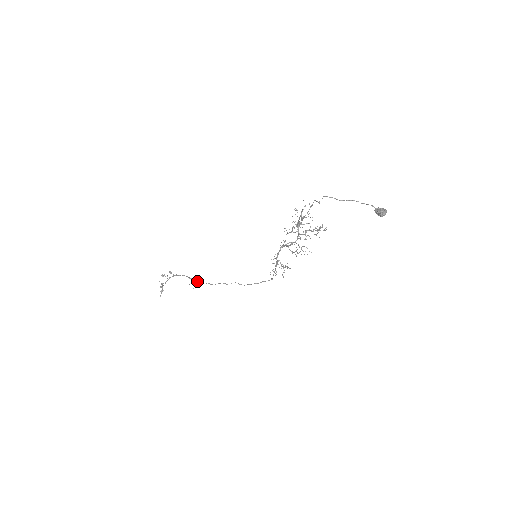
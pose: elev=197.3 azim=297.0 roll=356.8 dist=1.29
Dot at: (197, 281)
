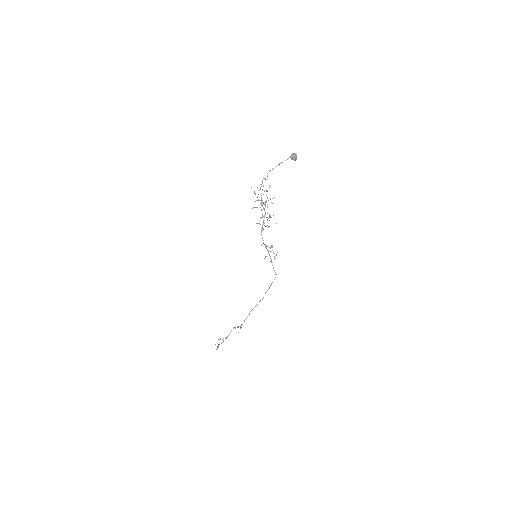
Dot at: occluded
